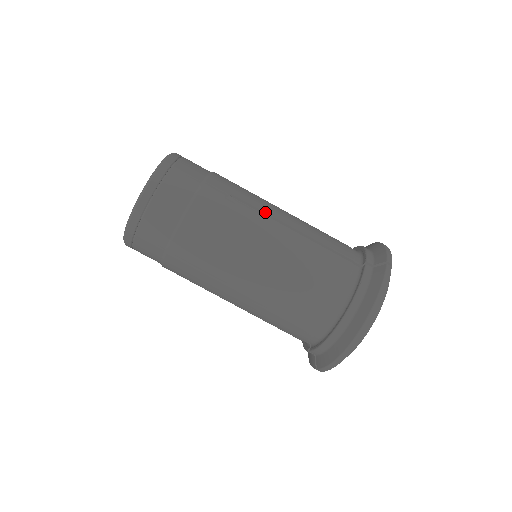
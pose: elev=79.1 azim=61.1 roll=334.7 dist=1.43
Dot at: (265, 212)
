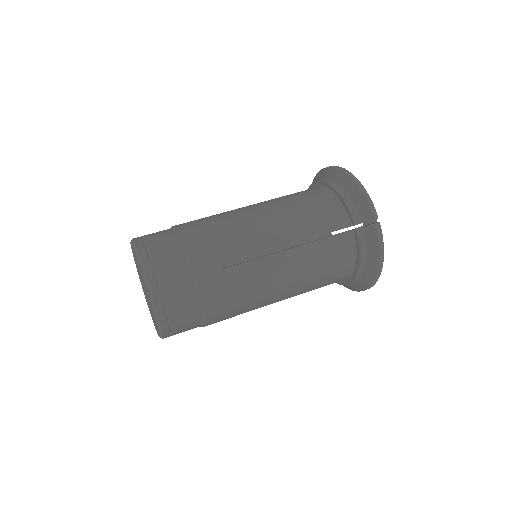
Dot at: occluded
